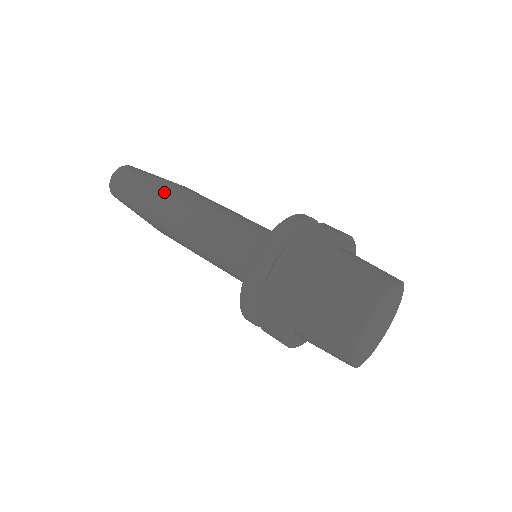
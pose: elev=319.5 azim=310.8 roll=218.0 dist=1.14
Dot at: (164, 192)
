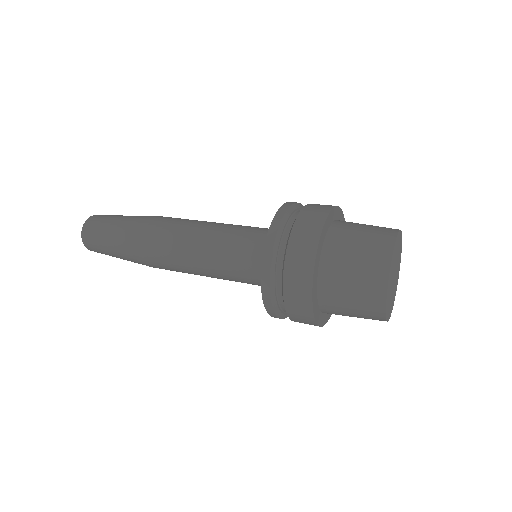
Dot at: (140, 240)
